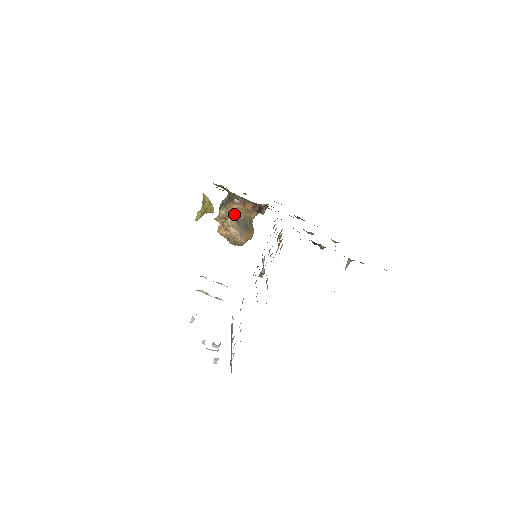
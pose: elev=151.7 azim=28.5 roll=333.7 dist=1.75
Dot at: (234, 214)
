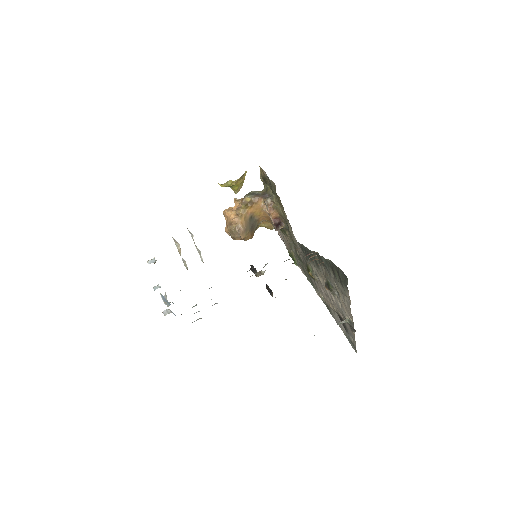
Dot at: (254, 209)
